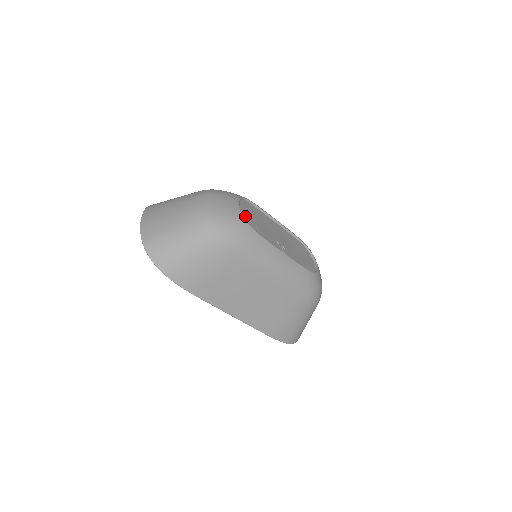
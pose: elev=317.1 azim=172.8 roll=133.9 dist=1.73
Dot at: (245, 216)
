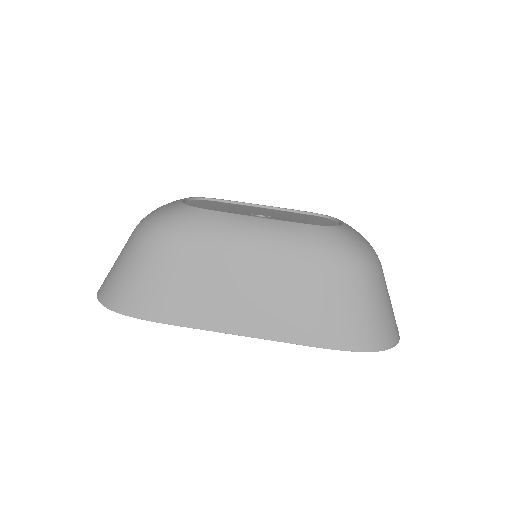
Dot at: (192, 205)
